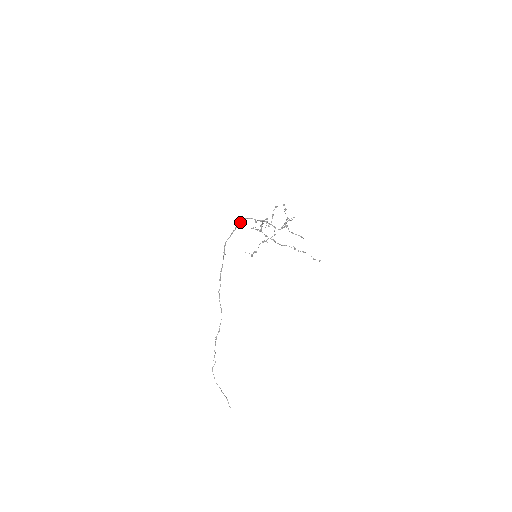
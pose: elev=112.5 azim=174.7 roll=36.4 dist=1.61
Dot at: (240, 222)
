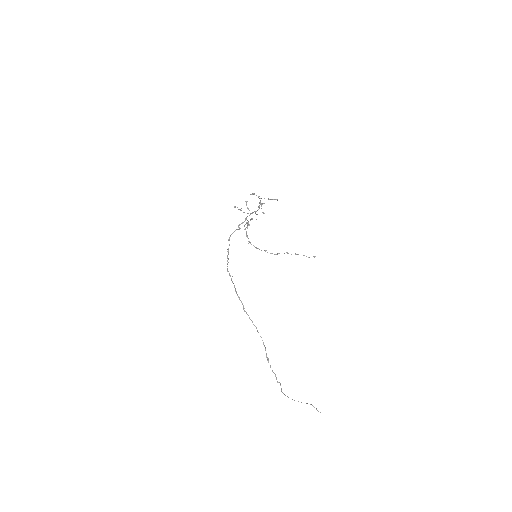
Dot at: (229, 244)
